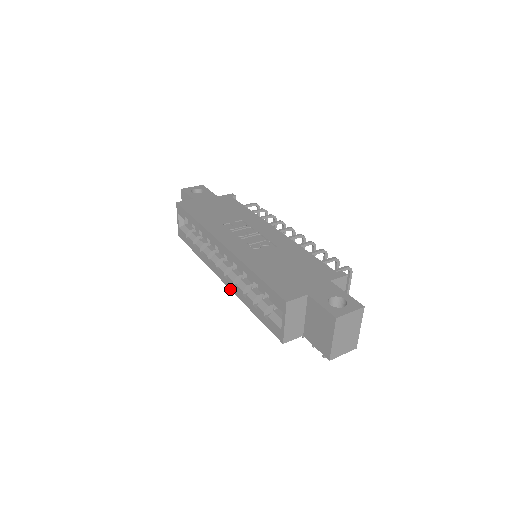
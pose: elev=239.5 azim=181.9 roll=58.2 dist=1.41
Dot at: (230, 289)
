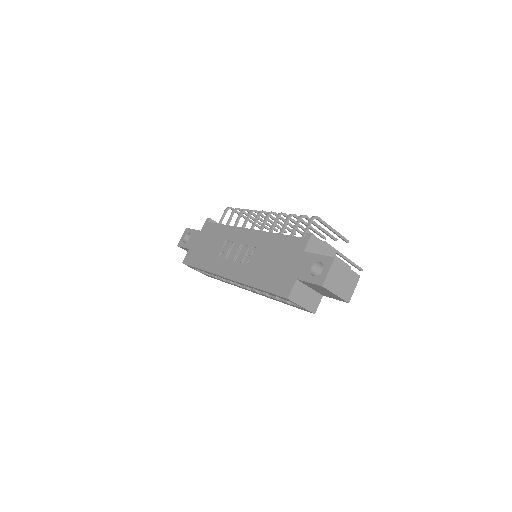
Dot at: occluded
